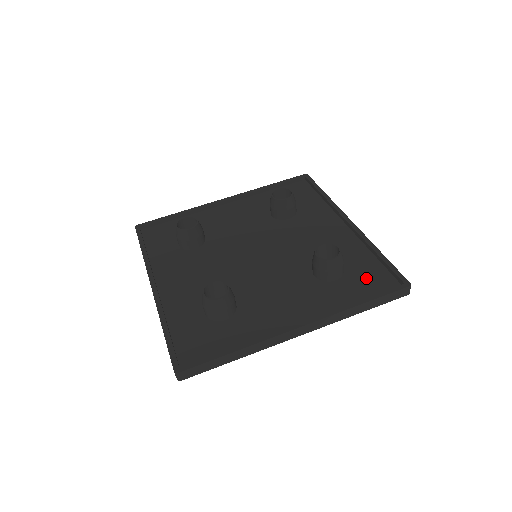
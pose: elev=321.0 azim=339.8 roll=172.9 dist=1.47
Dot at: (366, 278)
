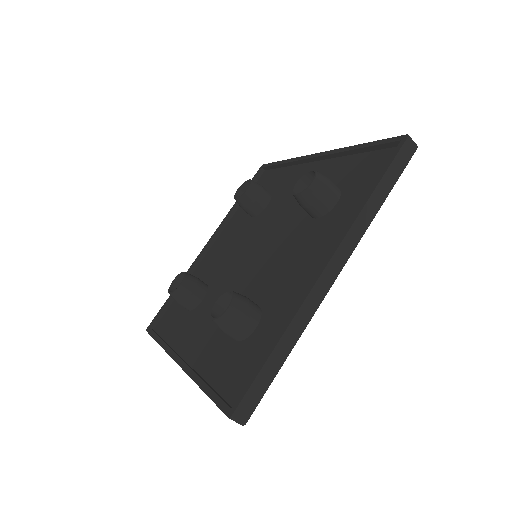
Dot at: (243, 364)
